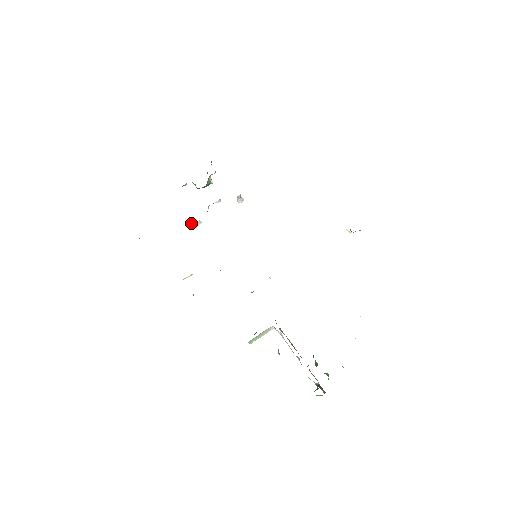
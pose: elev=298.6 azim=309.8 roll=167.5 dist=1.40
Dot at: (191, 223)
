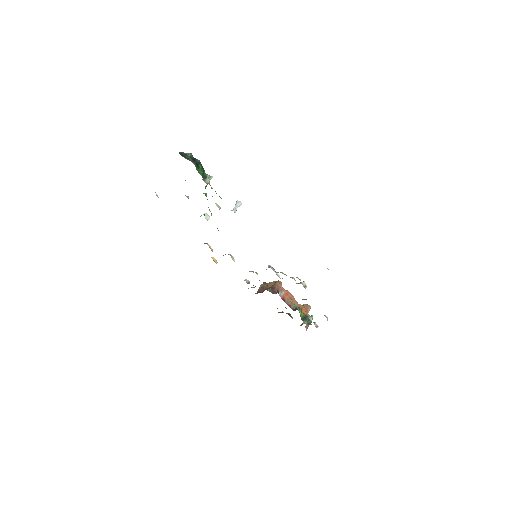
Dot at: occluded
